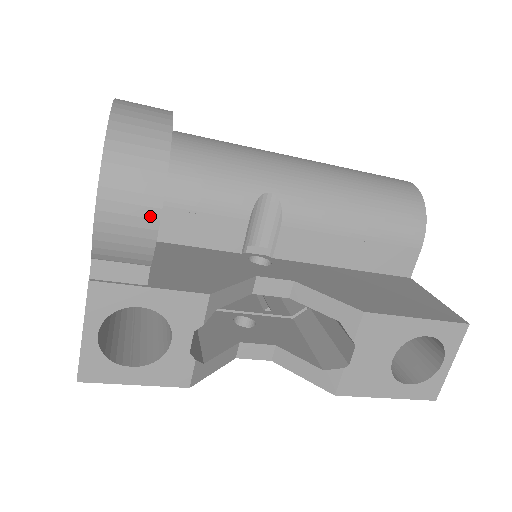
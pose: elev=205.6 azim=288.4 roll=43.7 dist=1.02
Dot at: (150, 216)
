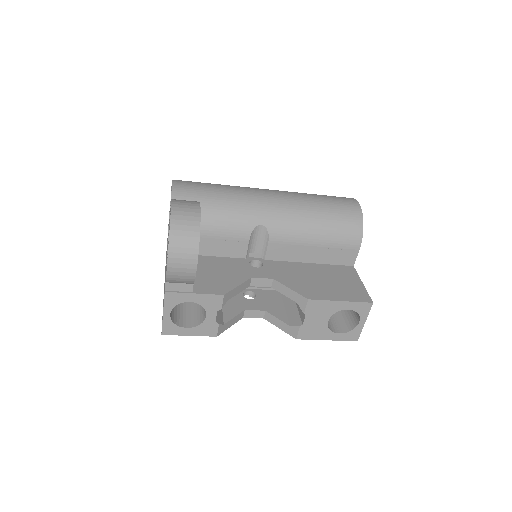
Dot at: (192, 268)
